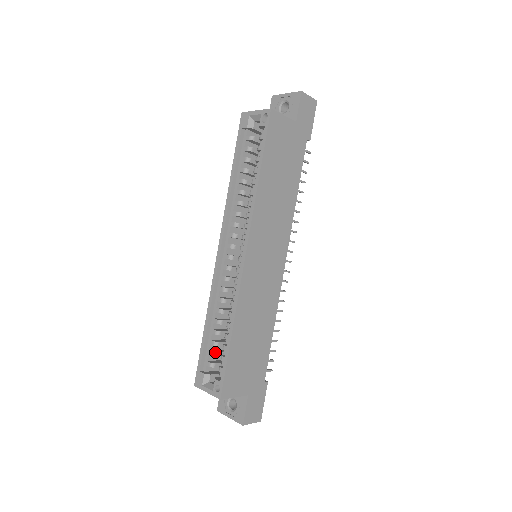
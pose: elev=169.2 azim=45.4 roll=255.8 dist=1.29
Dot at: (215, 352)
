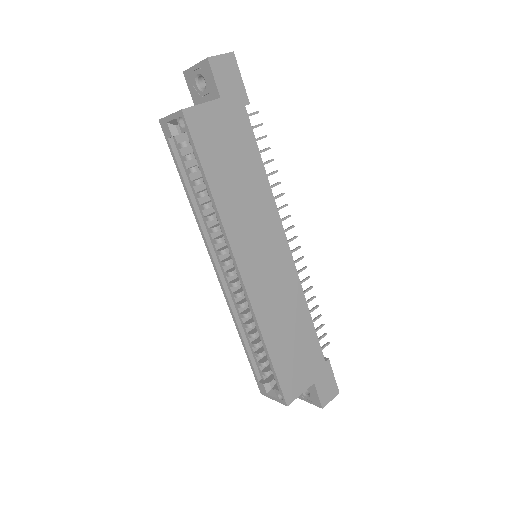
Dot at: (263, 362)
